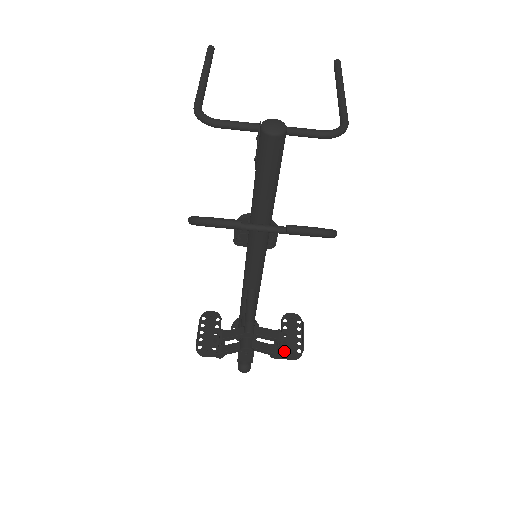
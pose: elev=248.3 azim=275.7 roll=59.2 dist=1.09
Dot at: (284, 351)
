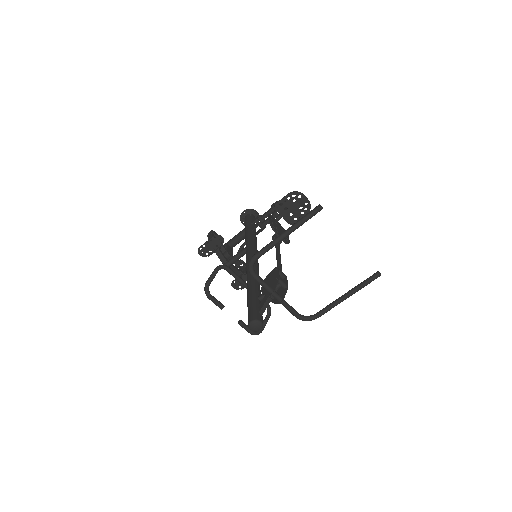
Dot at: (243, 267)
